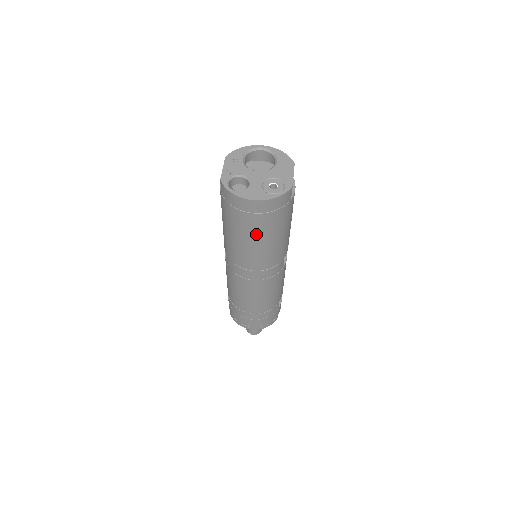
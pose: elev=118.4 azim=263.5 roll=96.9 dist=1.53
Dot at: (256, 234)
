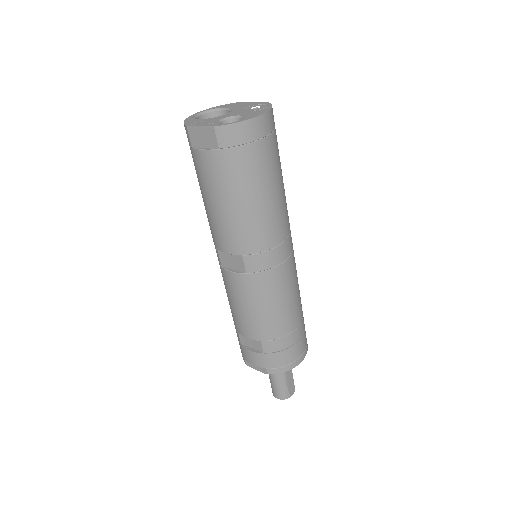
Dot at: (274, 172)
